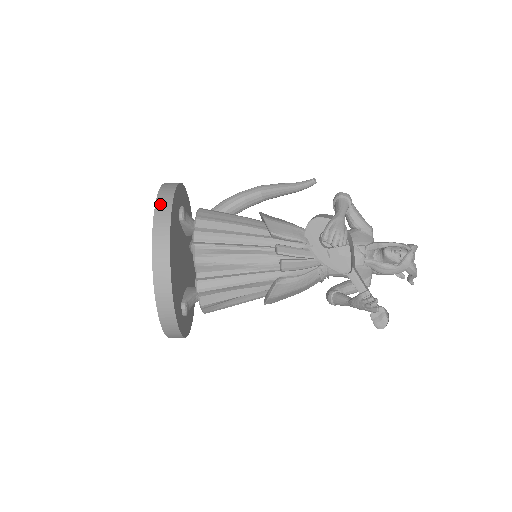
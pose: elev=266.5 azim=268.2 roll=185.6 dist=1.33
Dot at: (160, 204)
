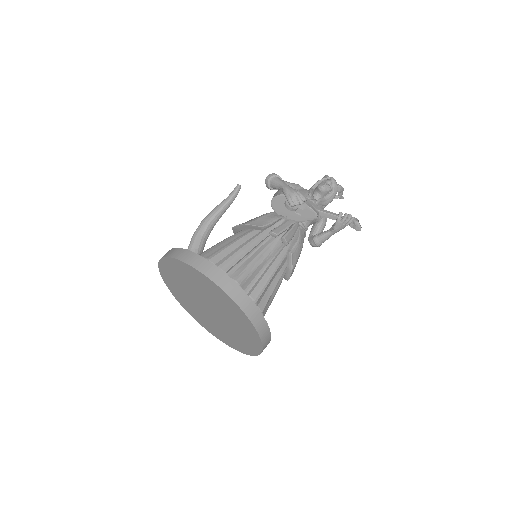
Dot at: (191, 262)
